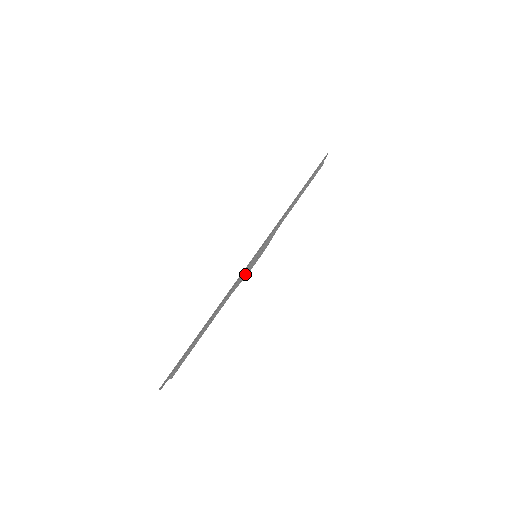
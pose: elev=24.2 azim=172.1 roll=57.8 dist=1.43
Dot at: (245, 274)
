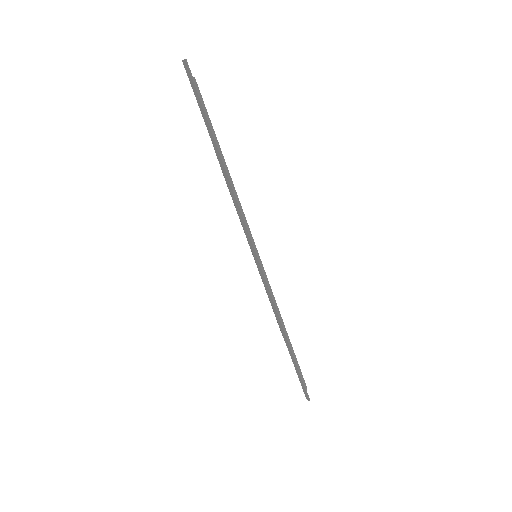
Dot at: (267, 280)
